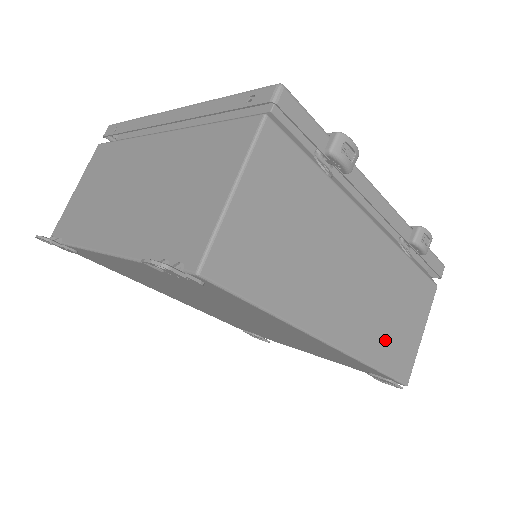
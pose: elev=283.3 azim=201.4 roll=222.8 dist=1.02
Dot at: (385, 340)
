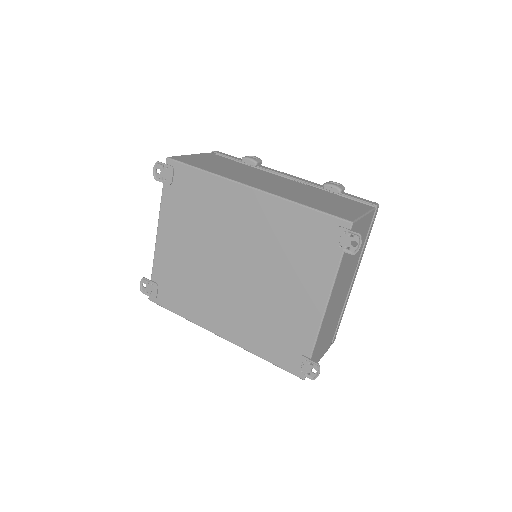
Dot at: (310, 201)
